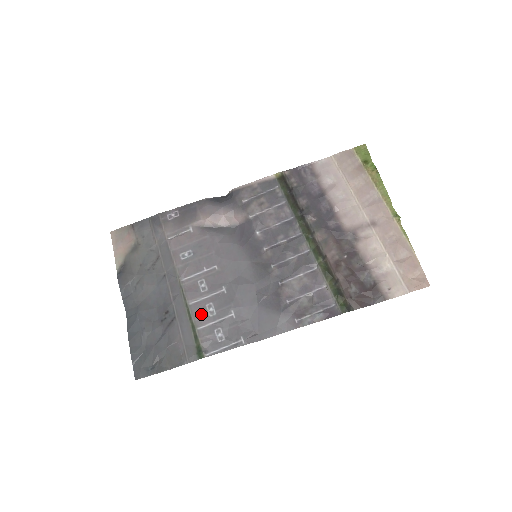
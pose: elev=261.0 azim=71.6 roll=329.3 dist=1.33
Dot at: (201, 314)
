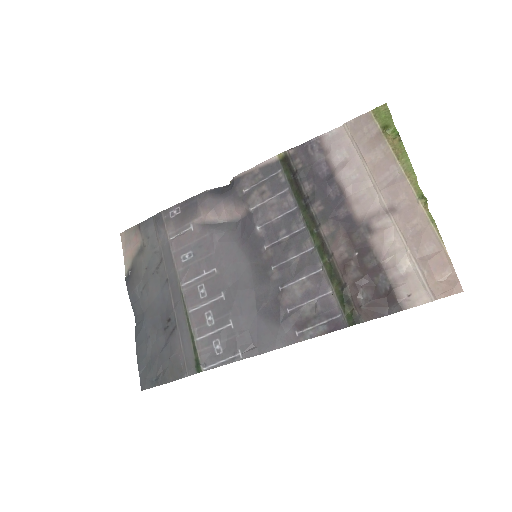
Dot at: (200, 323)
